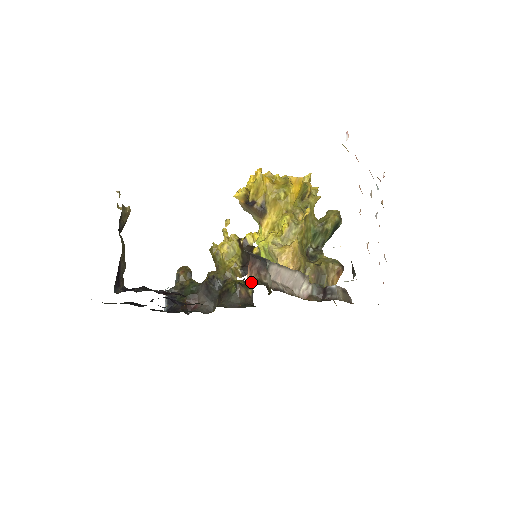
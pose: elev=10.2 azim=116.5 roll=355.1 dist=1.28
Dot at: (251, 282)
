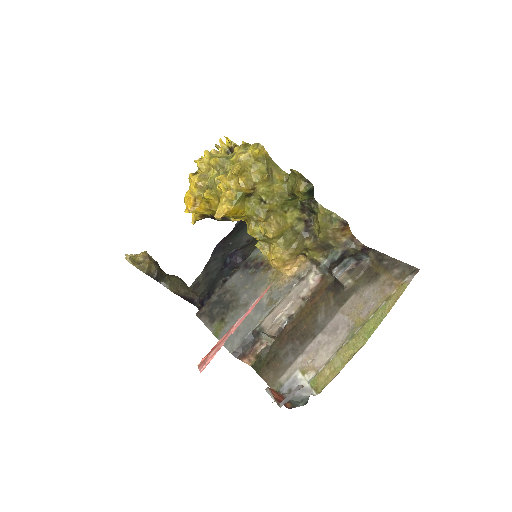
Dot at: (253, 362)
